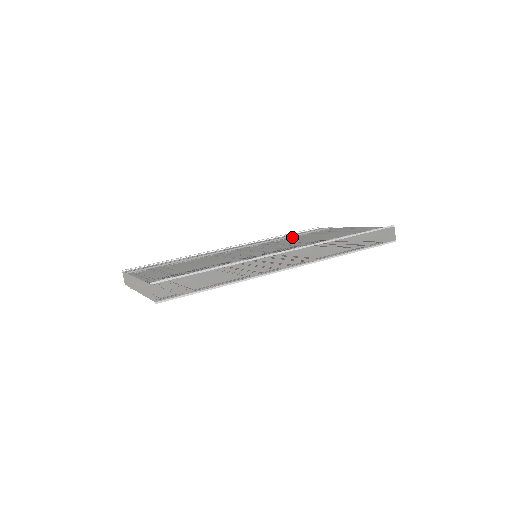
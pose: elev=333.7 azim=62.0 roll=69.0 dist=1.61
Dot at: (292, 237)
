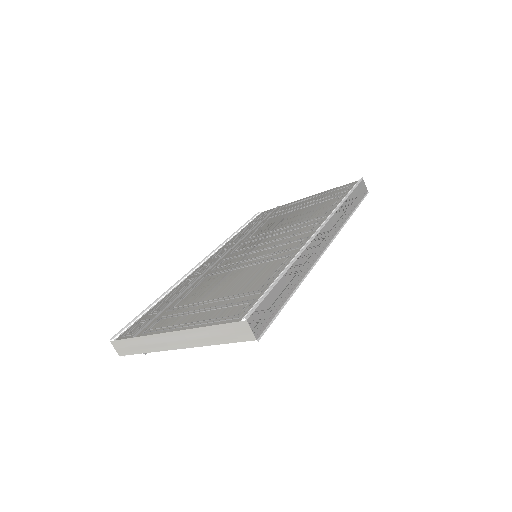
Dot at: (260, 227)
